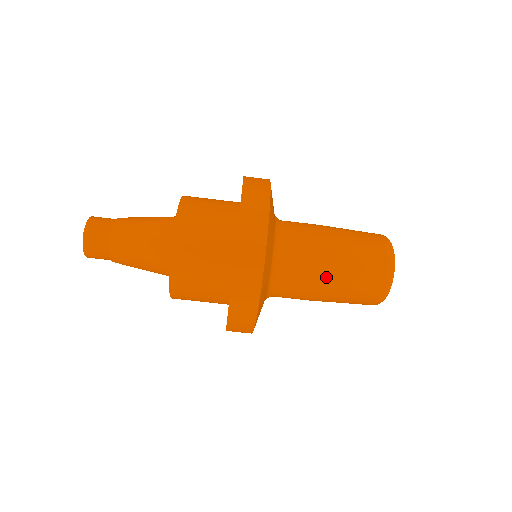
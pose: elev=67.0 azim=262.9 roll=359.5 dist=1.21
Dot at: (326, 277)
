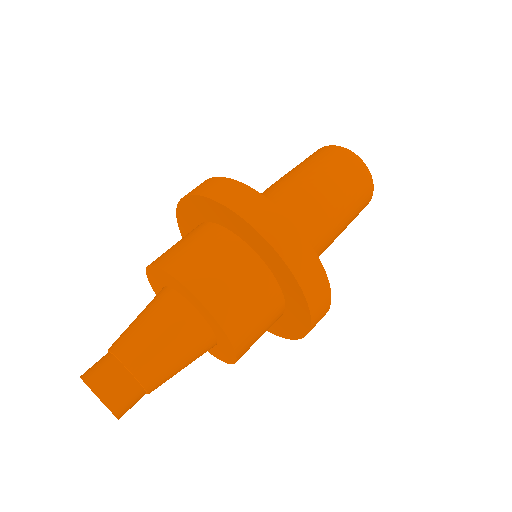
Dot at: (287, 177)
